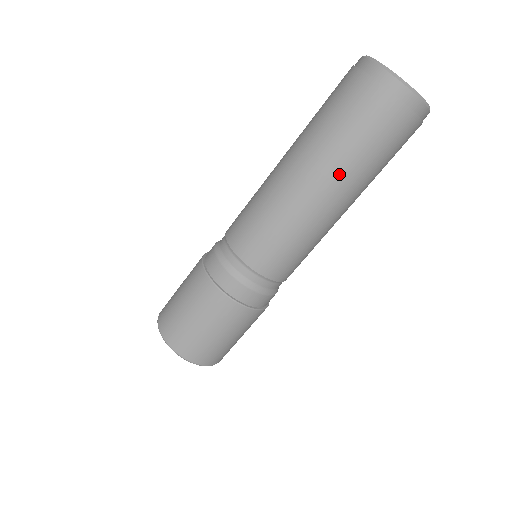
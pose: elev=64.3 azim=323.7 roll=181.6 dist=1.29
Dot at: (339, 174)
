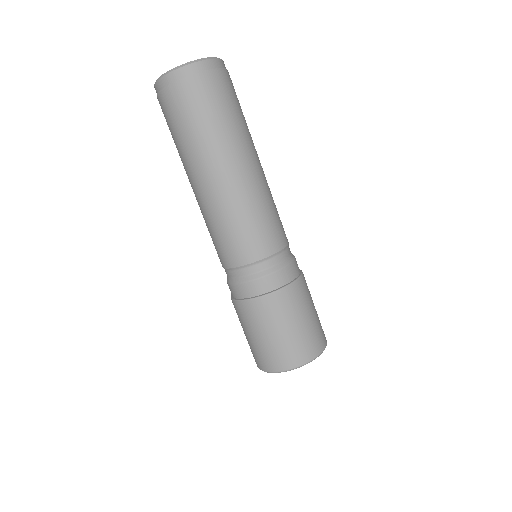
Dot at: (198, 159)
